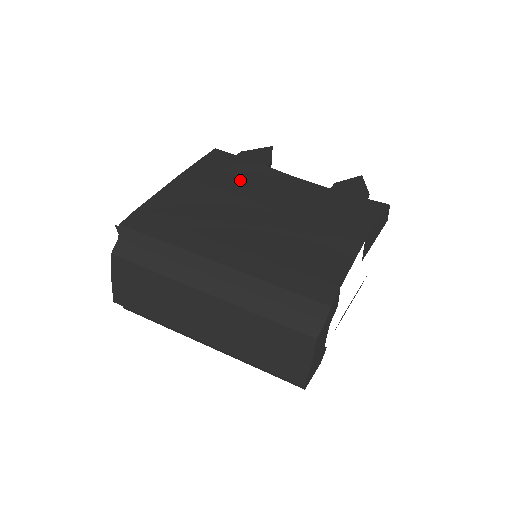
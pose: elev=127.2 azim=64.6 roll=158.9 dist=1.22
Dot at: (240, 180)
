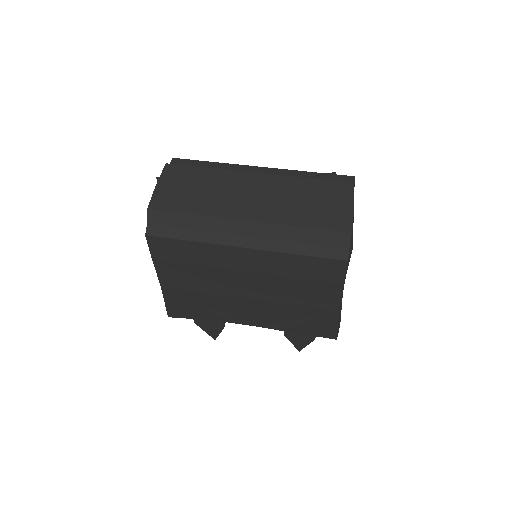
Dot at: occluded
